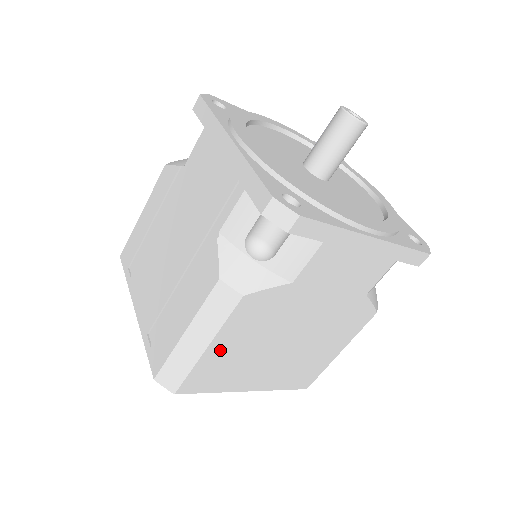
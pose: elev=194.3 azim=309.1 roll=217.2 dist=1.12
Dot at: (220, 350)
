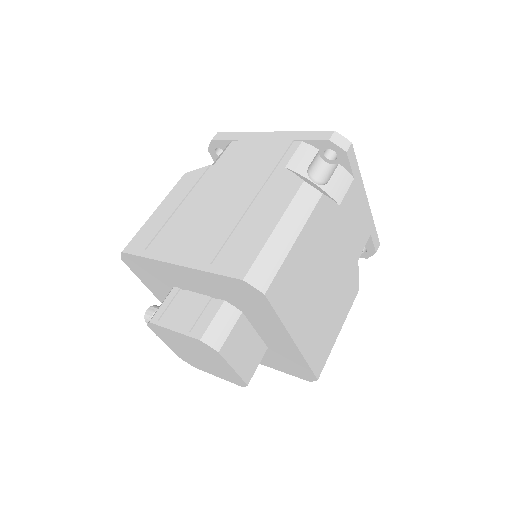
Dot at: (299, 252)
